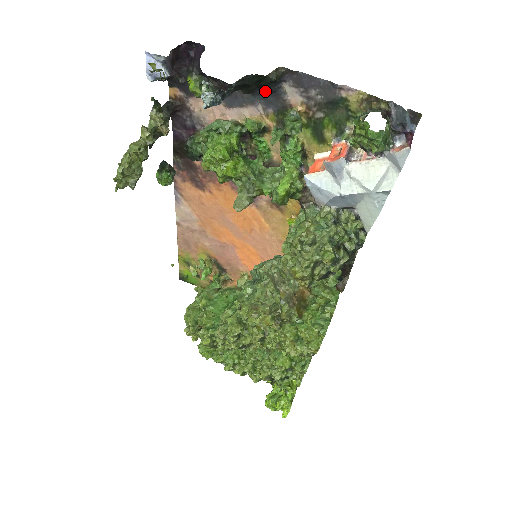
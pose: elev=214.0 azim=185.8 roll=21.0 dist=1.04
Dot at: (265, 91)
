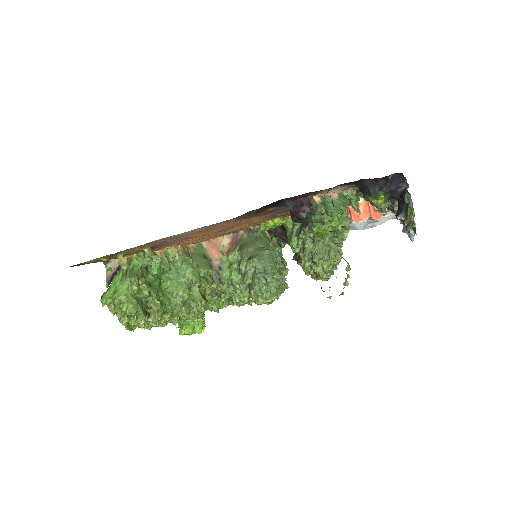
Dot at: occluded
